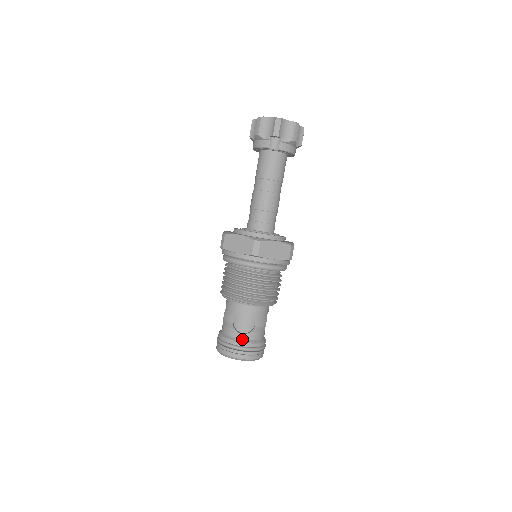
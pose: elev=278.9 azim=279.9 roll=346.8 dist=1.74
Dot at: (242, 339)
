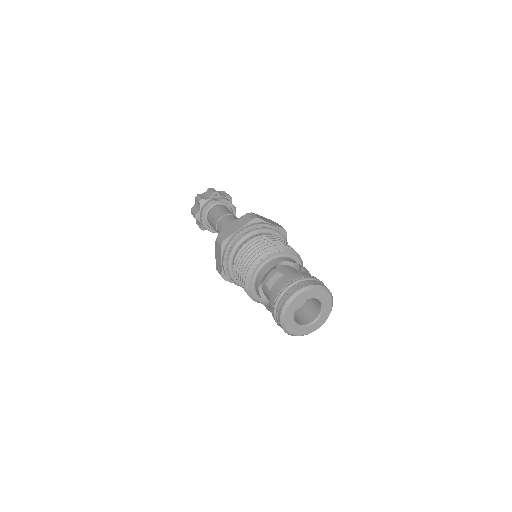
Dot at: occluded
